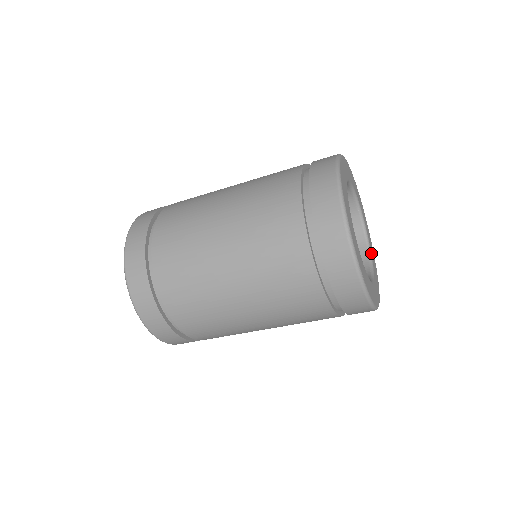
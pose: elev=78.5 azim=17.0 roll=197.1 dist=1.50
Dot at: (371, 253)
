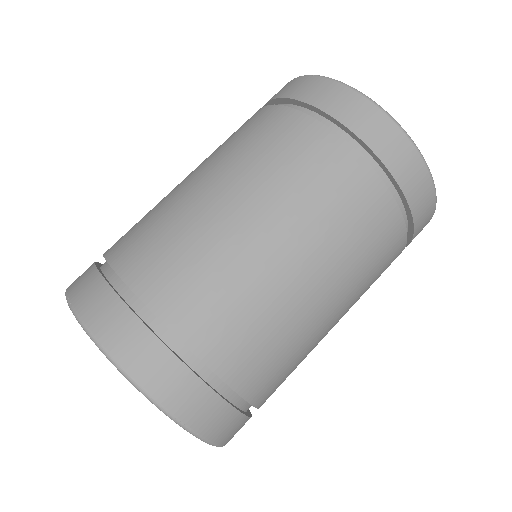
Dot at: occluded
